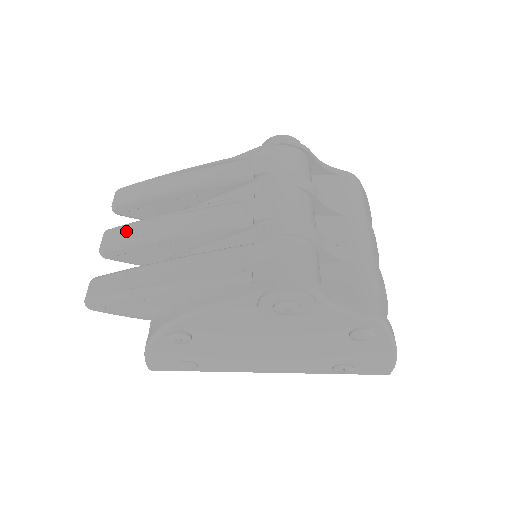
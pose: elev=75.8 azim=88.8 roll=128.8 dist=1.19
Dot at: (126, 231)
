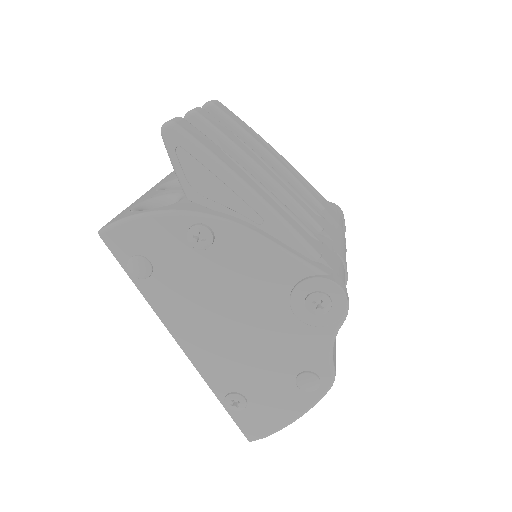
Dot at: (224, 128)
